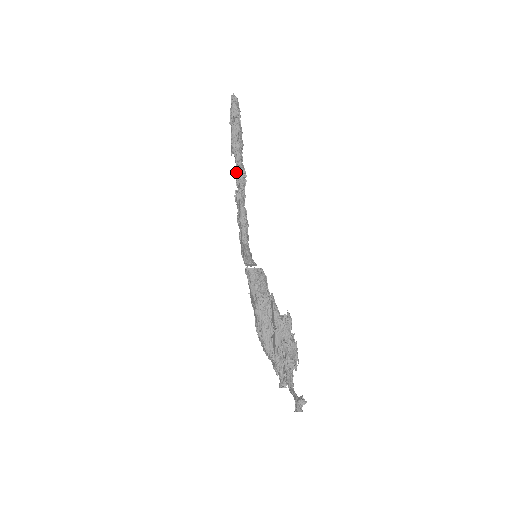
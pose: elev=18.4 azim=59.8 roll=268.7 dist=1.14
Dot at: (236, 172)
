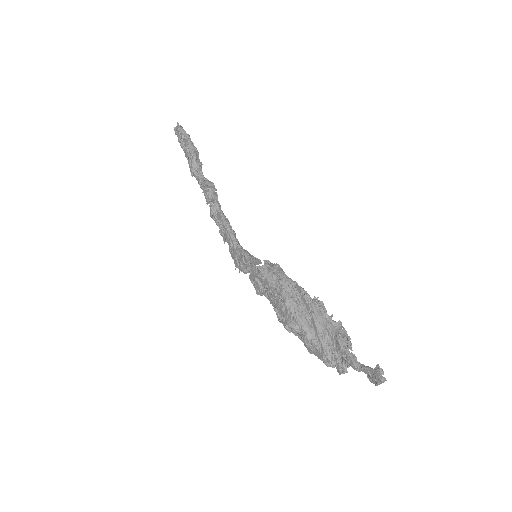
Dot at: (204, 187)
